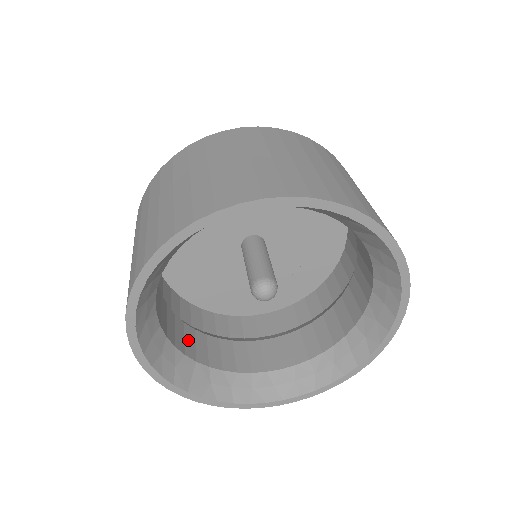
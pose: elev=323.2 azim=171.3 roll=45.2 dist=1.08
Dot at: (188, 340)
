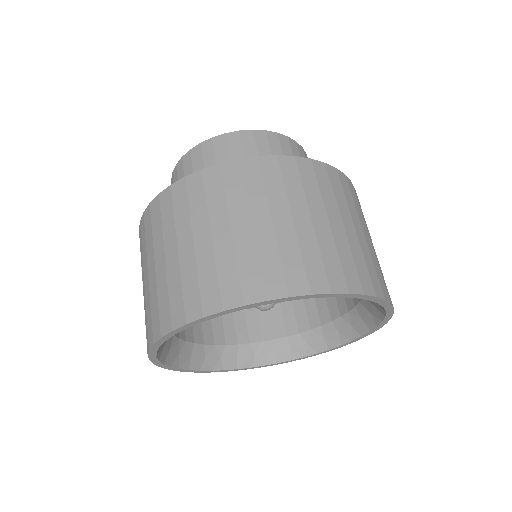
Dot at: (227, 327)
